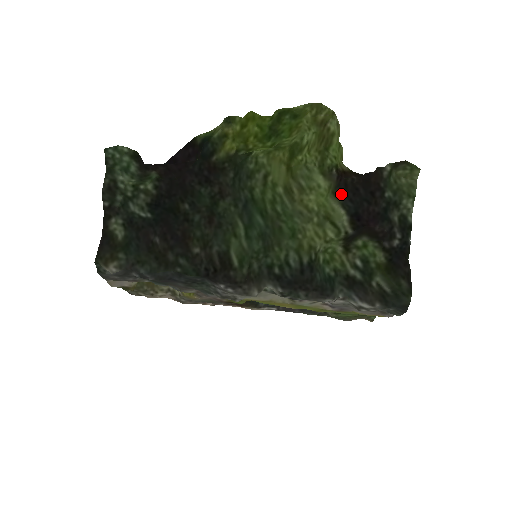
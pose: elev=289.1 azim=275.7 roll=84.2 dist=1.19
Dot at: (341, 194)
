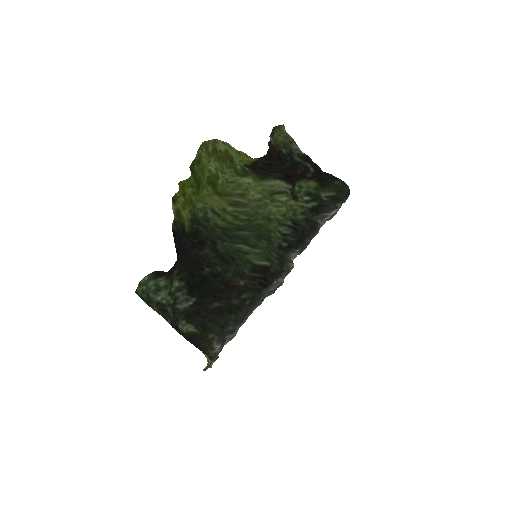
Dot at: (266, 175)
